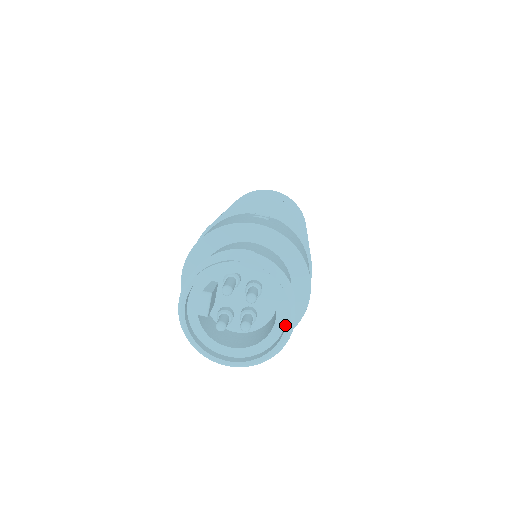
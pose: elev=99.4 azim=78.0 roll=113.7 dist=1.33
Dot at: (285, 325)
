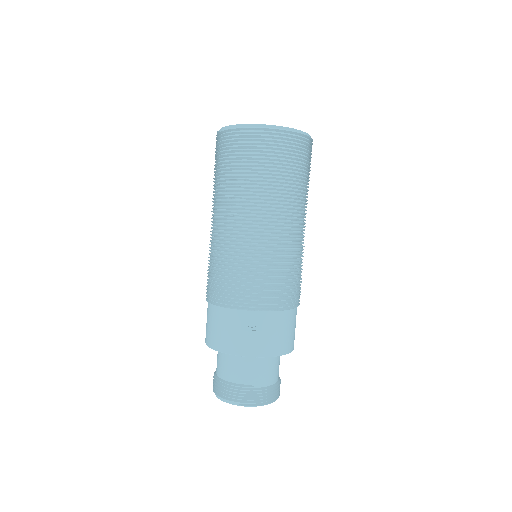
Dot at: occluded
